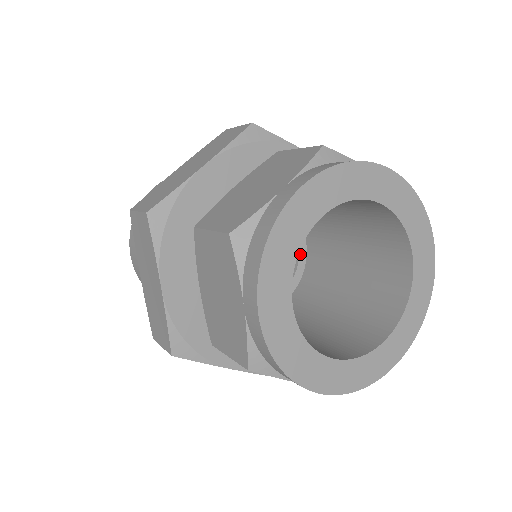
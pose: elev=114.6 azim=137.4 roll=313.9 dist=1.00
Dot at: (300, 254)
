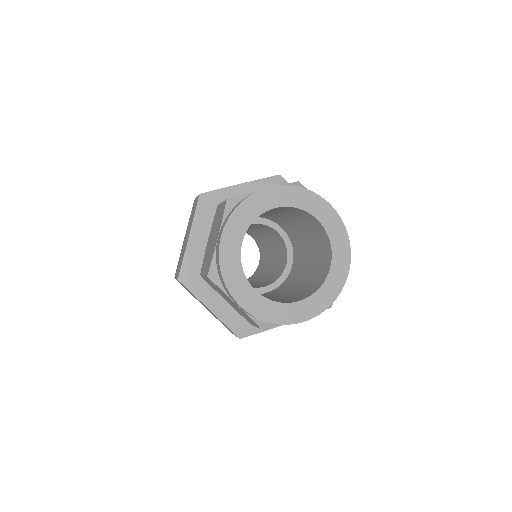
Dot at: (286, 269)
